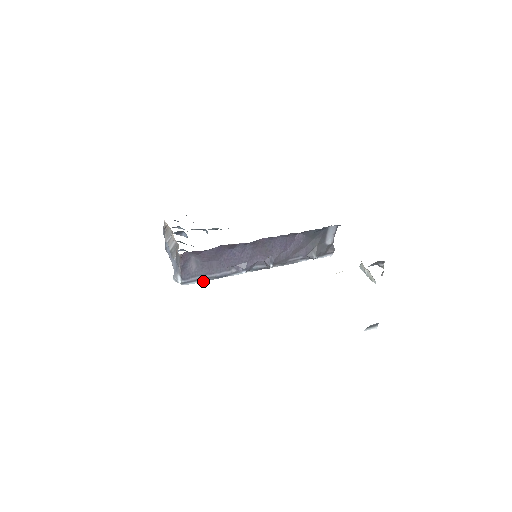
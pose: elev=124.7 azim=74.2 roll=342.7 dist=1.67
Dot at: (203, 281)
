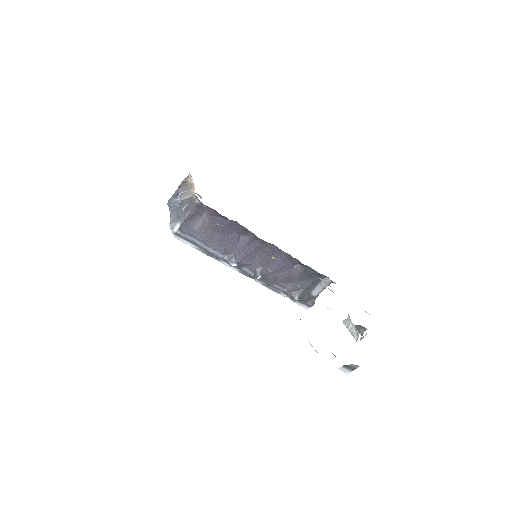
Dot at: (194, 247)
